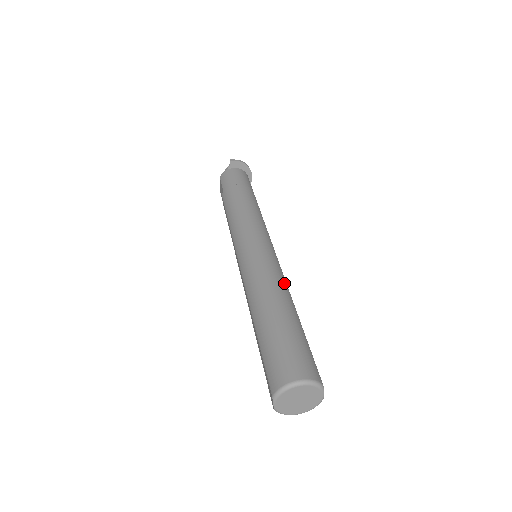
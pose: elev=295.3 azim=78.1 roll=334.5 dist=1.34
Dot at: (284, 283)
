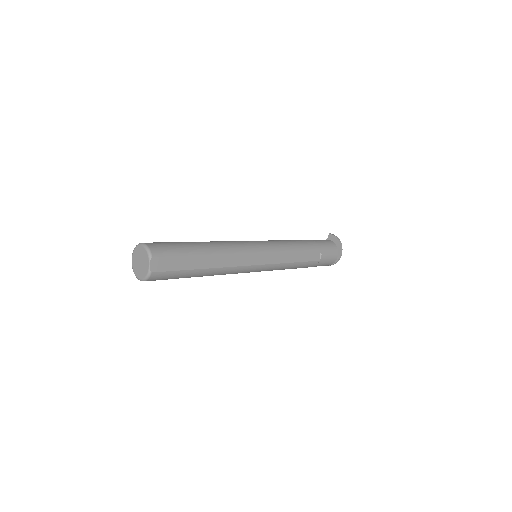
Dot at: (230, 249)
